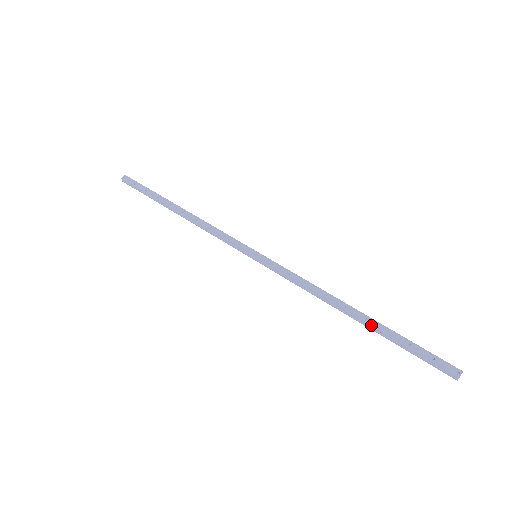
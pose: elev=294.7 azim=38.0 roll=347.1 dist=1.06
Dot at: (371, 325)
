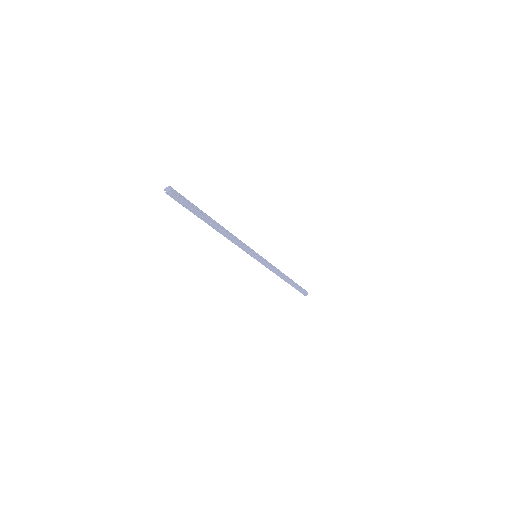
Dot at: (290, 284)
